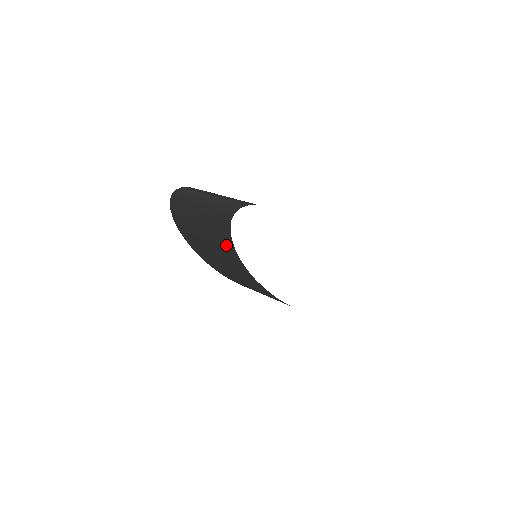
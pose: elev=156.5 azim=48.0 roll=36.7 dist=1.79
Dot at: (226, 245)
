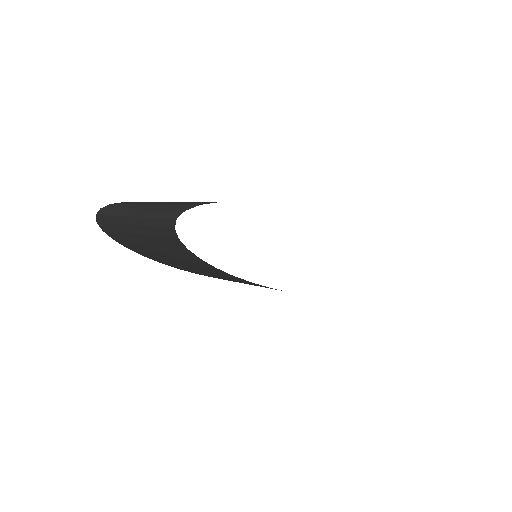
Dot at: (201, 264)
